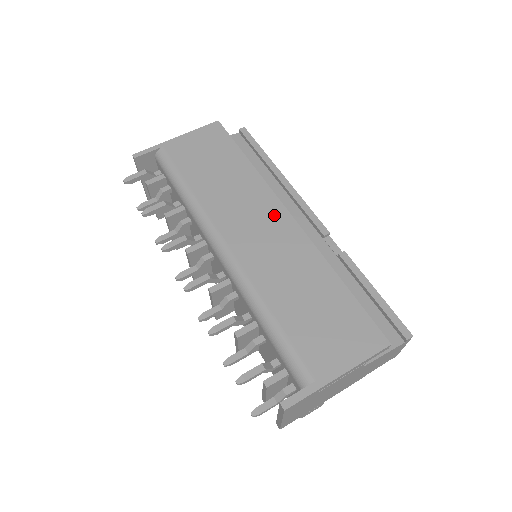
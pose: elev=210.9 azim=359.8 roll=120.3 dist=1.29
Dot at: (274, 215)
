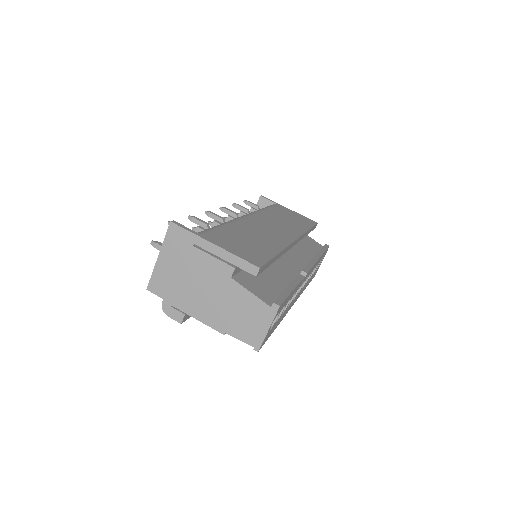
Dot at: (288, 234)
